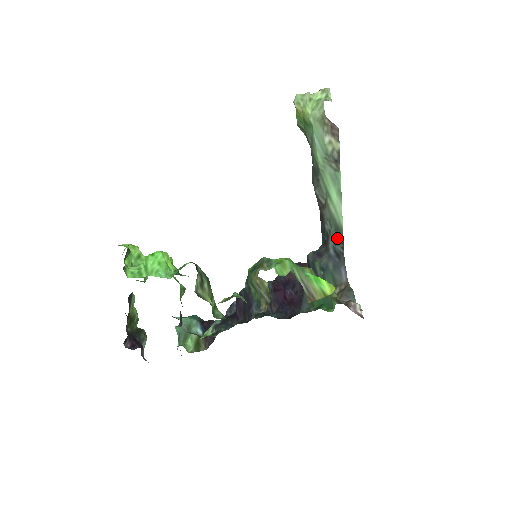
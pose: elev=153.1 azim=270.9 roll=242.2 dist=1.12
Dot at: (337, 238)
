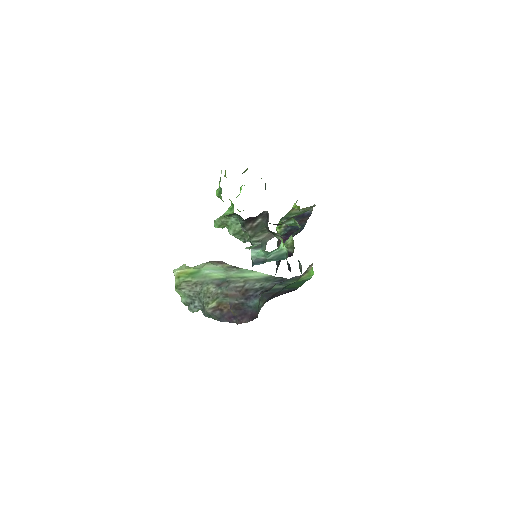
Dot at: (271, 279)
